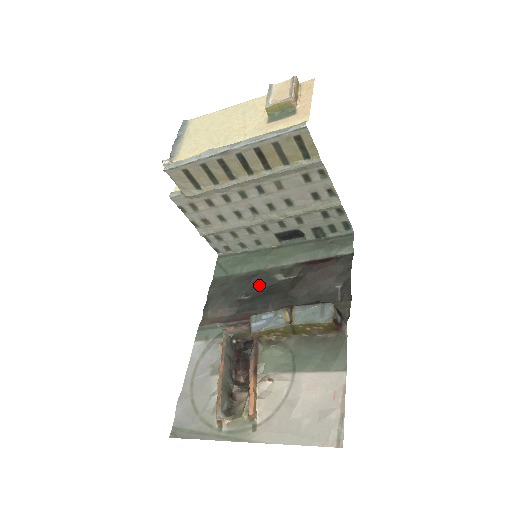
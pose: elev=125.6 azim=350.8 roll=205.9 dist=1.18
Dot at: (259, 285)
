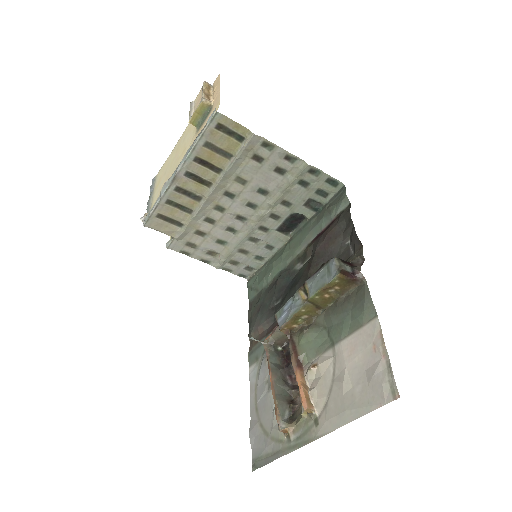
Dot at: (284, 284)
